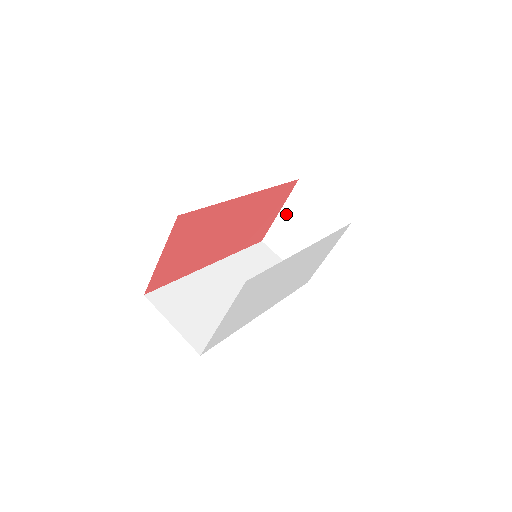
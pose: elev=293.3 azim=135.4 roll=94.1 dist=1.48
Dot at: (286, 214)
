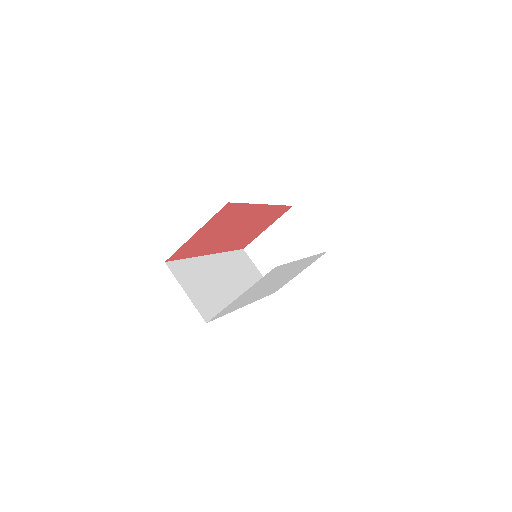
Dot at: (273, 231)
